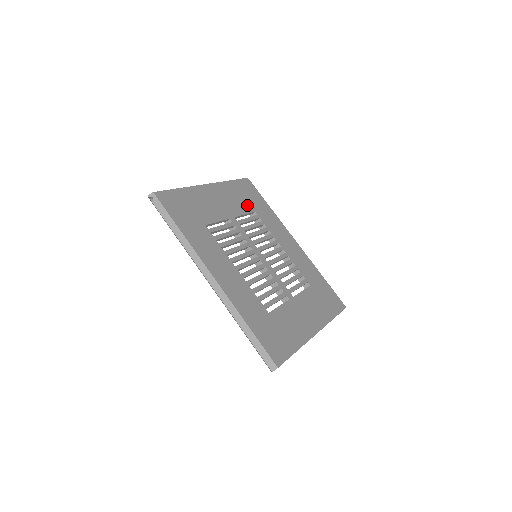
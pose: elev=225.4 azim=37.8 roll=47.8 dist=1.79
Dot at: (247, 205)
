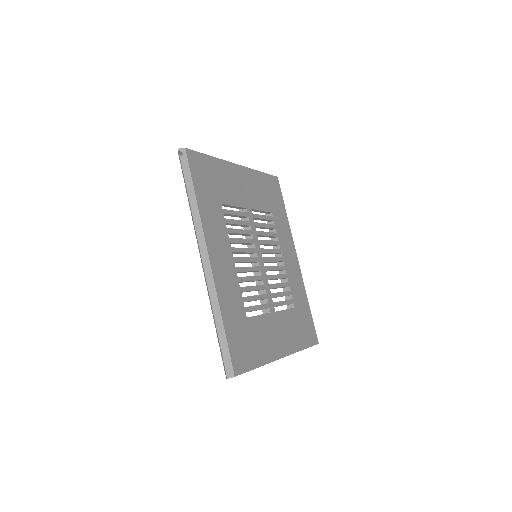
Dot at: (267, 203)
